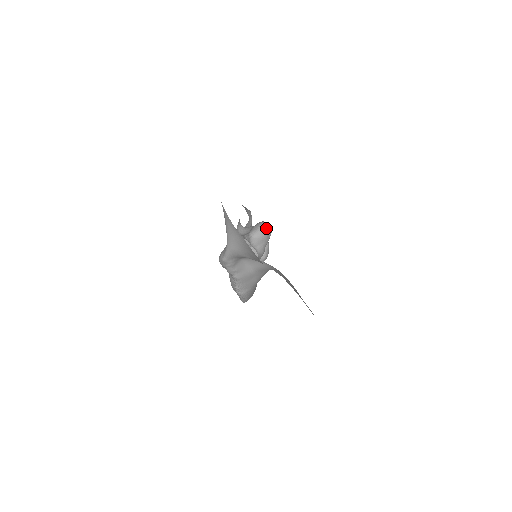
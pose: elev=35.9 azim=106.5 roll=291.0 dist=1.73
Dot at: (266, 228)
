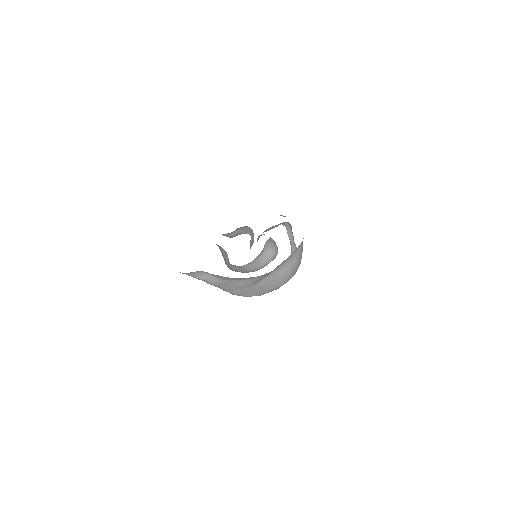
Dot at: occluded
